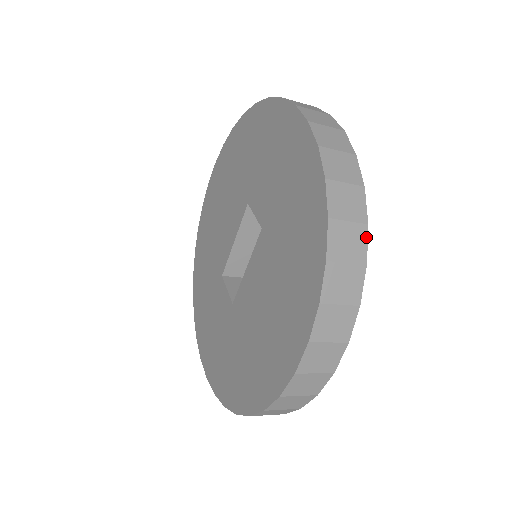
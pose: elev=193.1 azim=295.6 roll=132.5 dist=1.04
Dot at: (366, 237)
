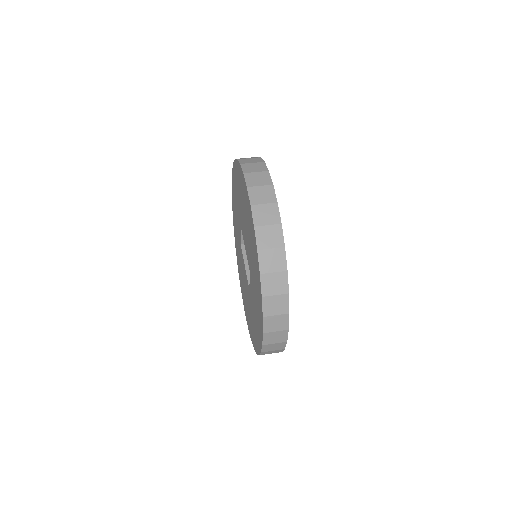
Dot at: occluded
